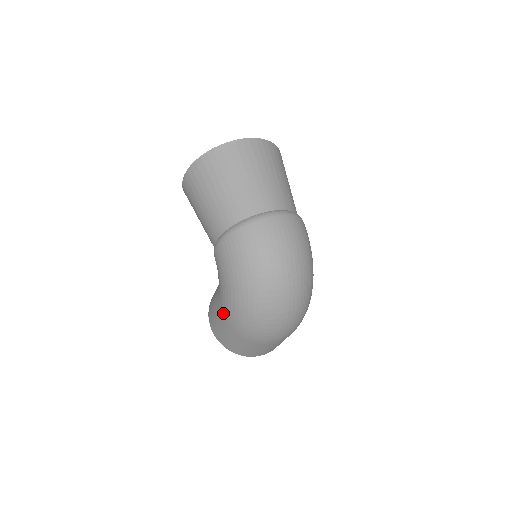
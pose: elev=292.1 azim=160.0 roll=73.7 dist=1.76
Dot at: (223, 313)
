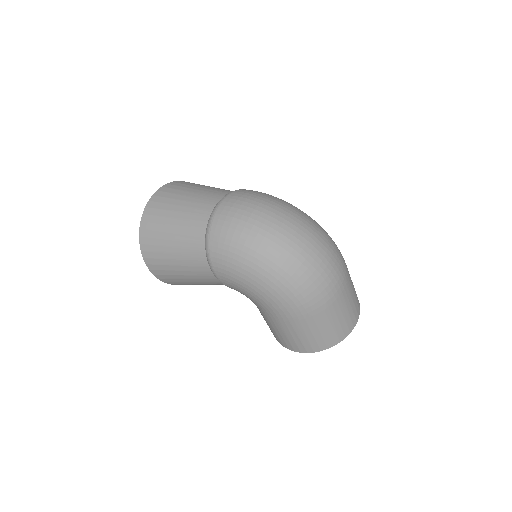
Dot at: (279, 314)
